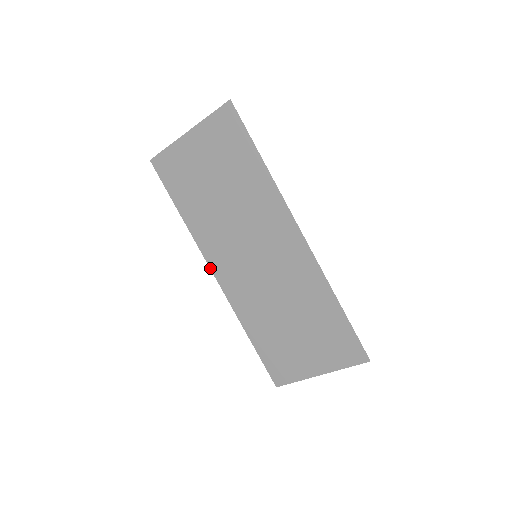
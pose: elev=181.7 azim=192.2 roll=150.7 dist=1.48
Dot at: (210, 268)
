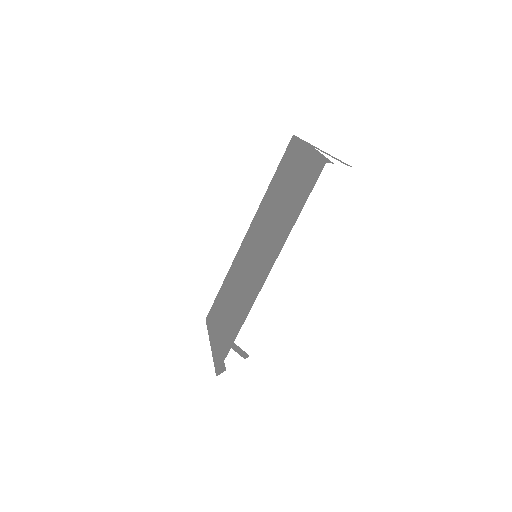
Dot at: (249, 228)
